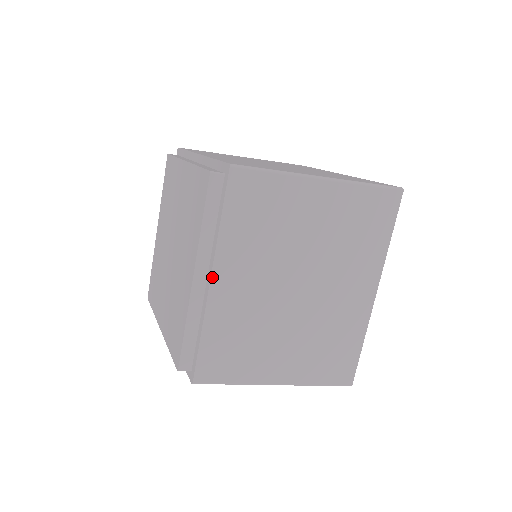
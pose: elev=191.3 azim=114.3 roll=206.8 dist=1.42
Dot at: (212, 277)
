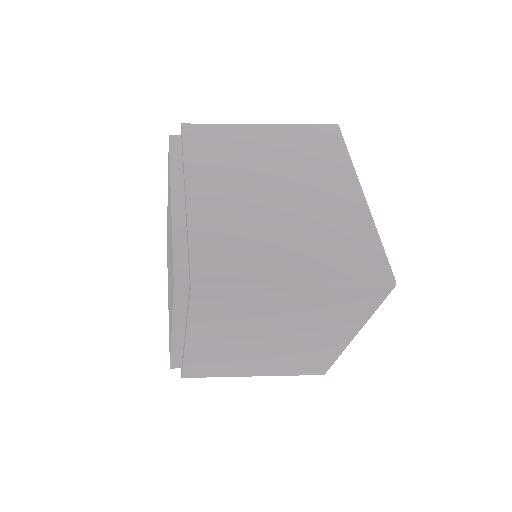
Dot at: (187, 339)
